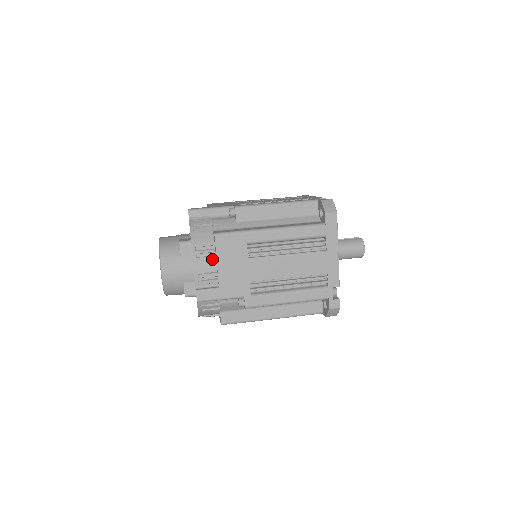
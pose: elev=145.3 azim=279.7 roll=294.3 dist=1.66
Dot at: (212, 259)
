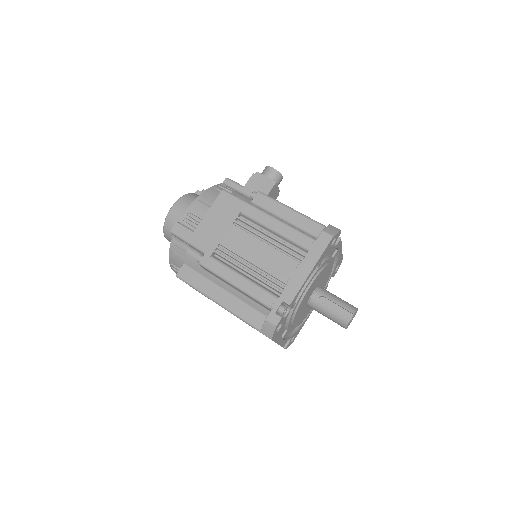
Dot at: occluded
